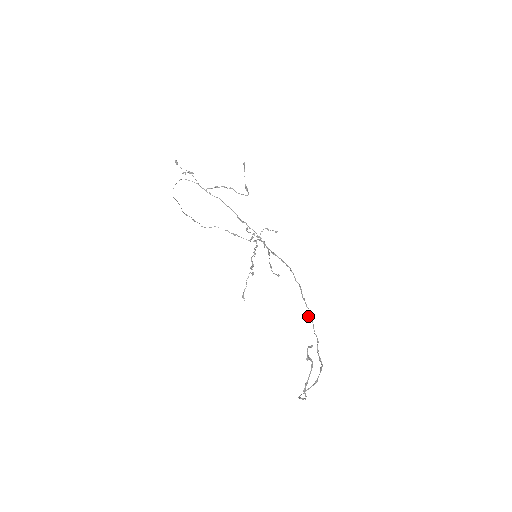
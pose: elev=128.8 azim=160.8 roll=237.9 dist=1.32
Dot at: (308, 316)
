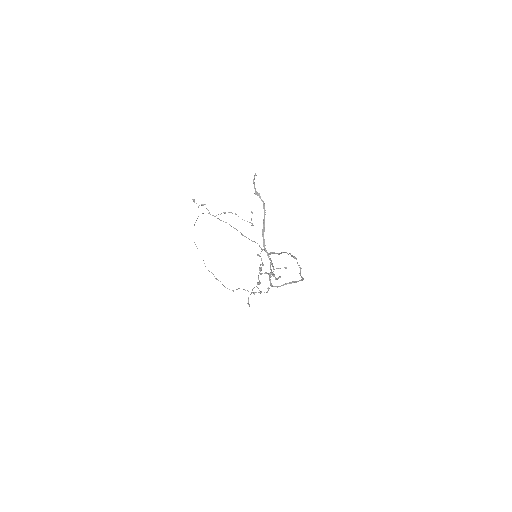
Dot at: occluded
